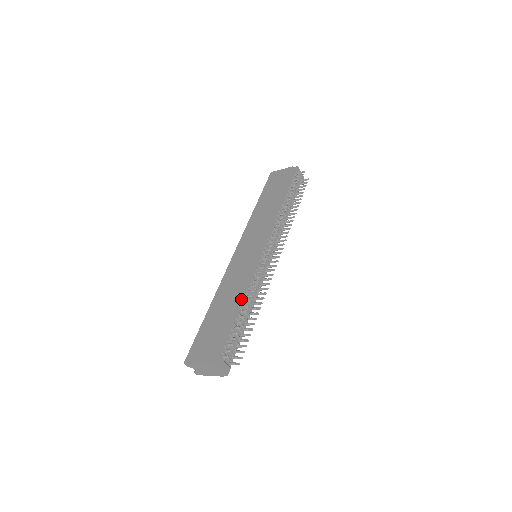
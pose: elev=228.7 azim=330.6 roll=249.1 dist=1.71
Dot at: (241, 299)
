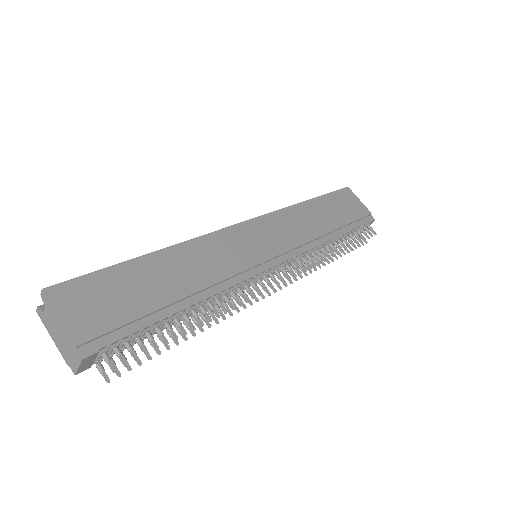
Dot at: (200, 297)
